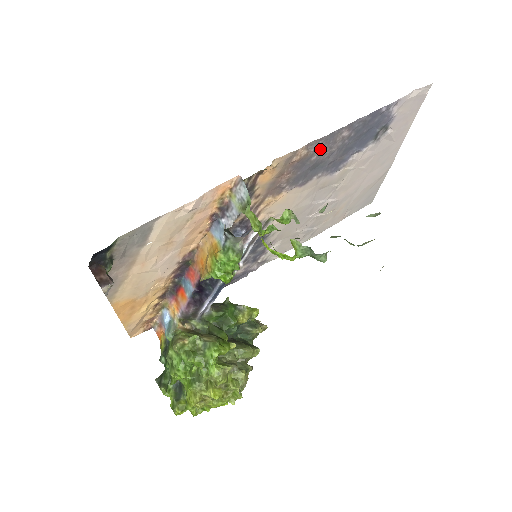
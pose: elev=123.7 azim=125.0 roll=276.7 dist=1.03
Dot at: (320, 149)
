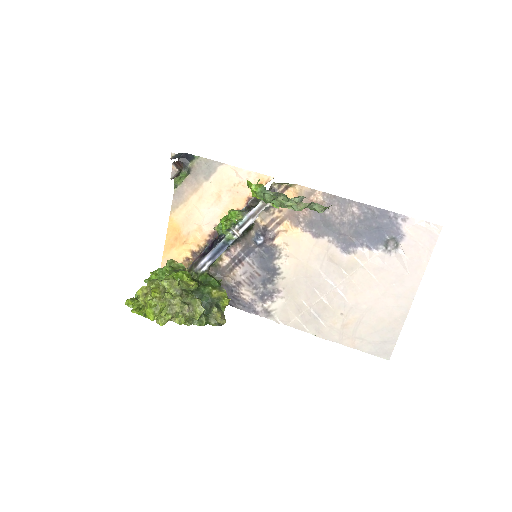
Dot at: (333, 207)
